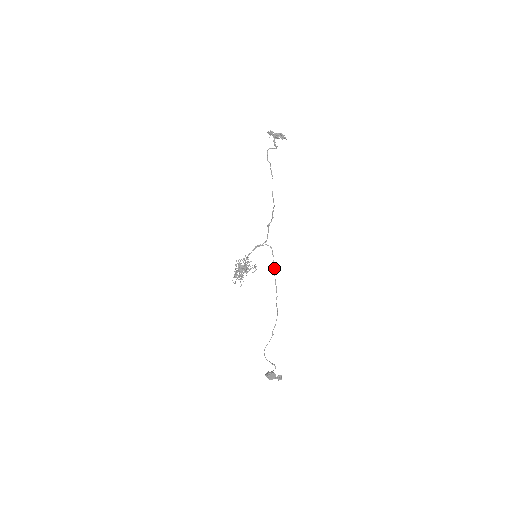
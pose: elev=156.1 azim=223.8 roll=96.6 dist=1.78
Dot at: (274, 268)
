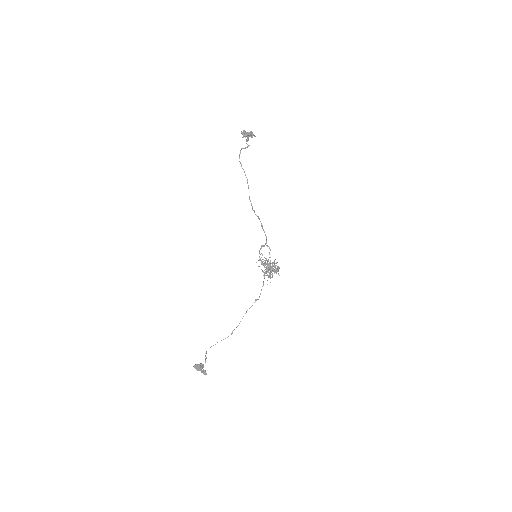
Dot at: (266, 270)
